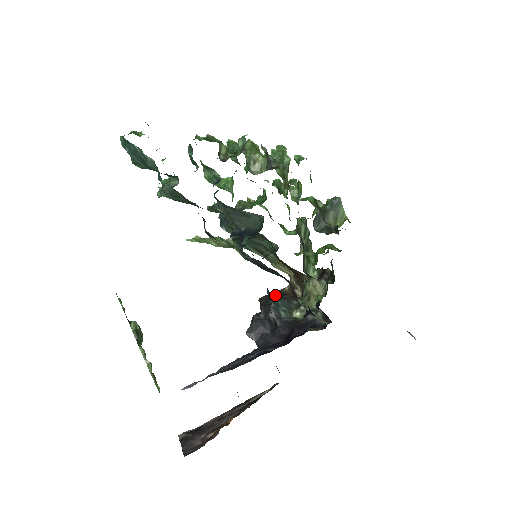
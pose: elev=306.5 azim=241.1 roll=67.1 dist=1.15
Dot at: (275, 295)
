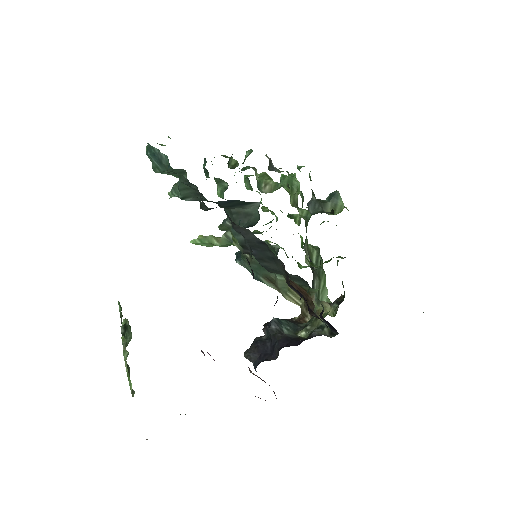
Dot at: occluded
